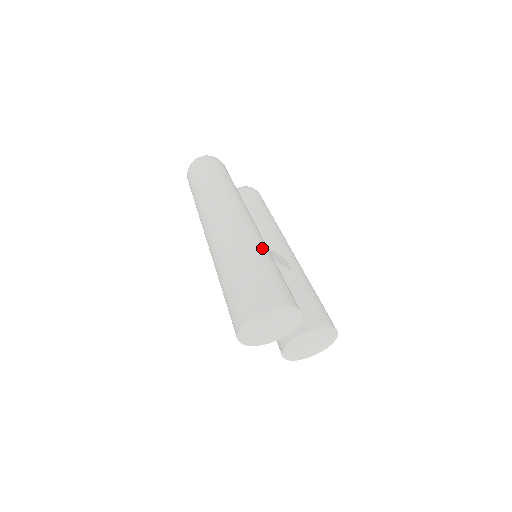
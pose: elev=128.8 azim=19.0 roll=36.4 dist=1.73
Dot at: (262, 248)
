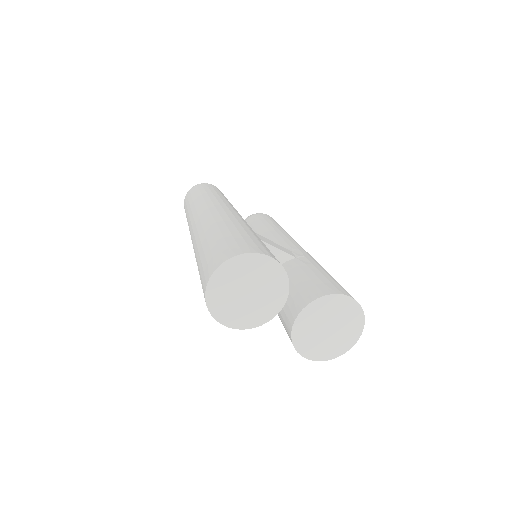
Dot at: (238, 223)
